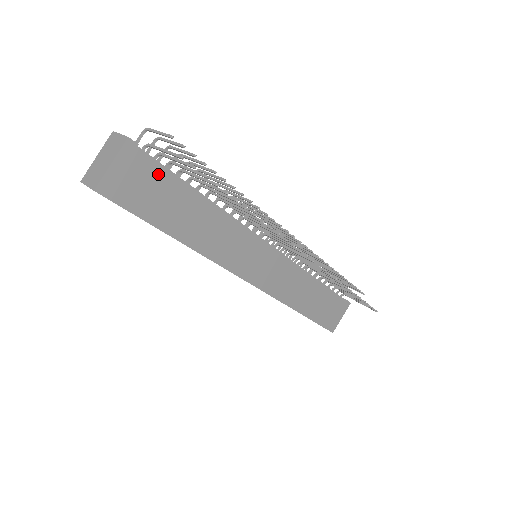
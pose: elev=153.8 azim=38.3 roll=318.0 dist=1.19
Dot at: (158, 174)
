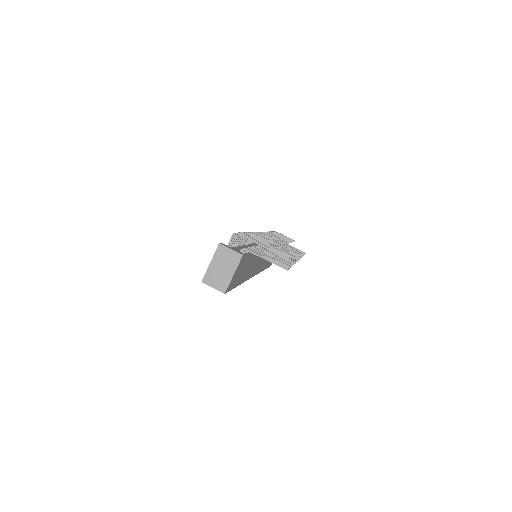
Dot at: (245, 261)
